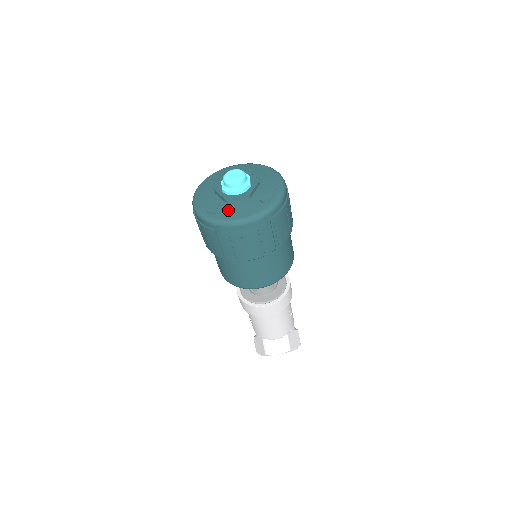
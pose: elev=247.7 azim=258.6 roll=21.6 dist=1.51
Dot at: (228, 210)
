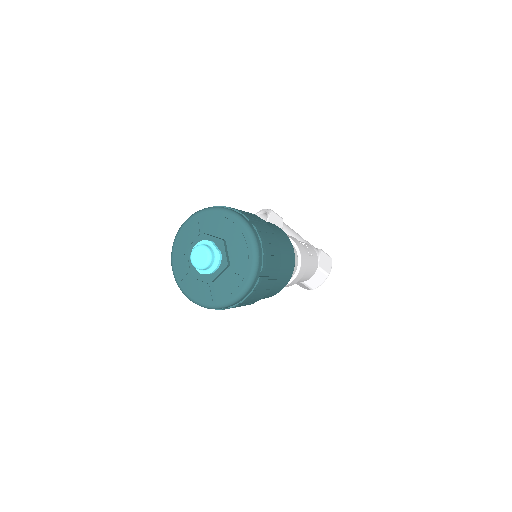
Dot at: (221, 290)
